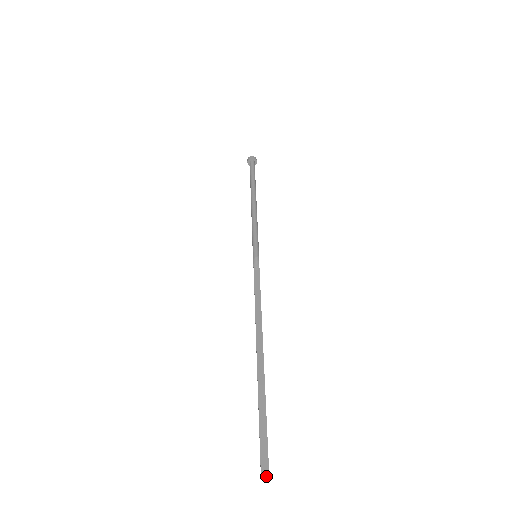
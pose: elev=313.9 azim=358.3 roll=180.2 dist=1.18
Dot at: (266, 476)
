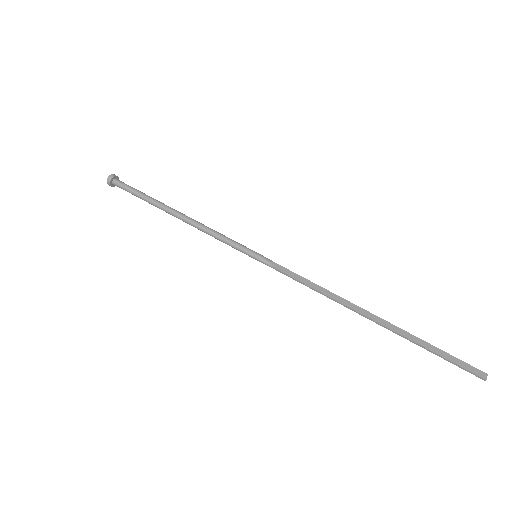
Dot at: occluded
